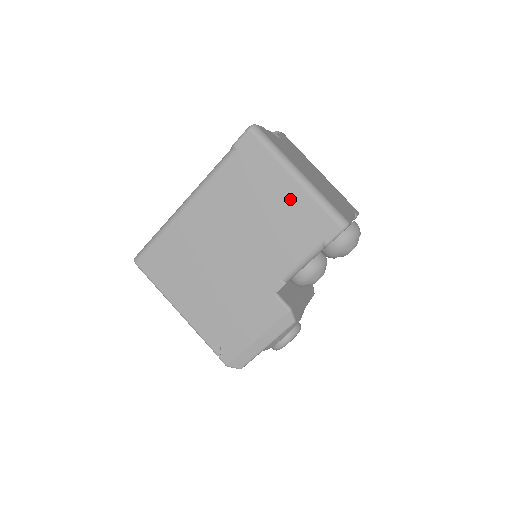
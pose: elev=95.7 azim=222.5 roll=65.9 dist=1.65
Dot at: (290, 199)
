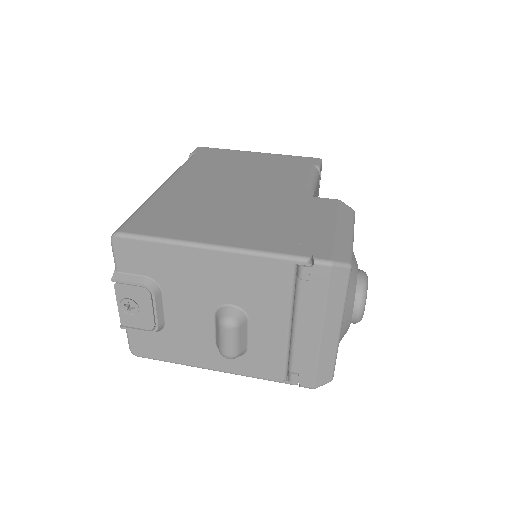
Dot at: (264, 159)
